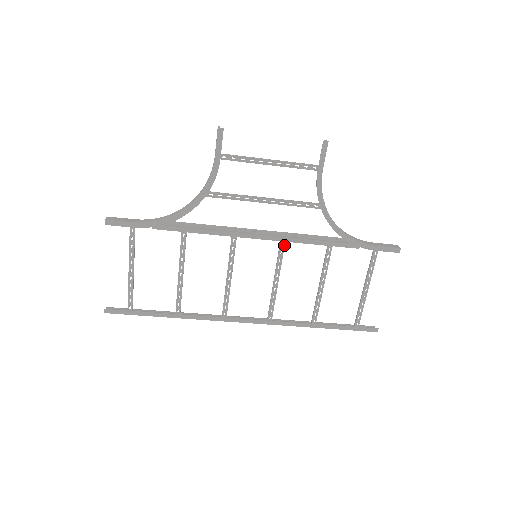
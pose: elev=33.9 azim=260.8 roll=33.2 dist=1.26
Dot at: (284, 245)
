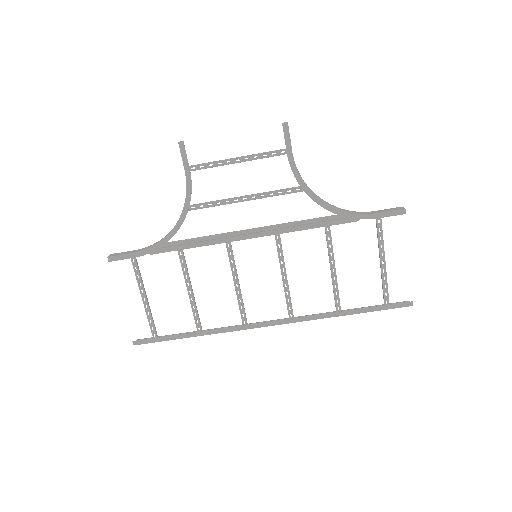
Dot at: (279, 238)
